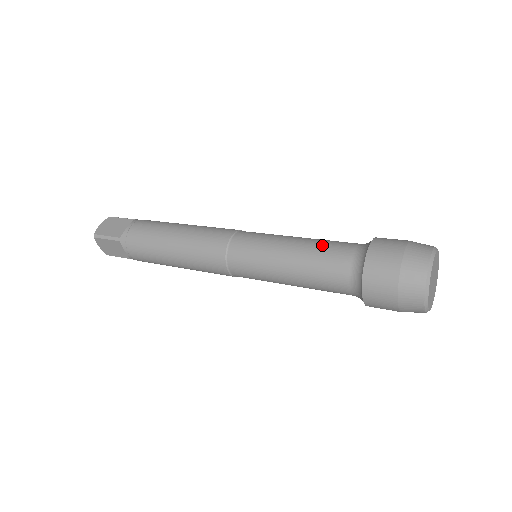
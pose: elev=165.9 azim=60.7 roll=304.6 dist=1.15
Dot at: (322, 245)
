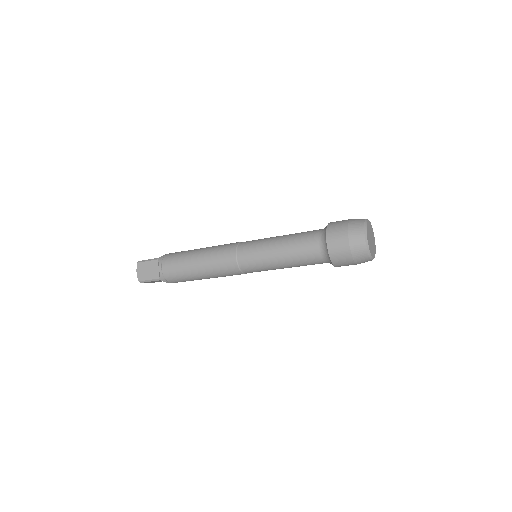
Dot at: occluded
